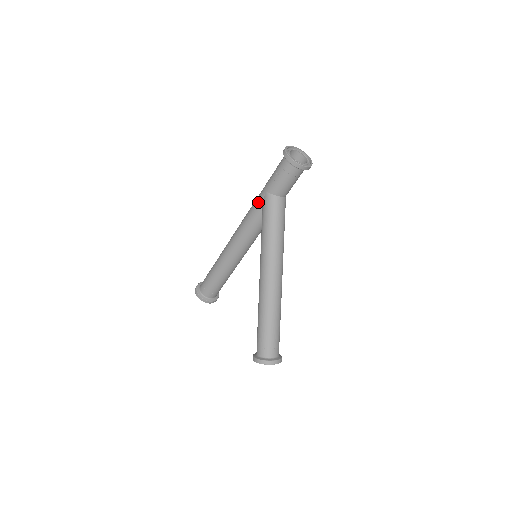
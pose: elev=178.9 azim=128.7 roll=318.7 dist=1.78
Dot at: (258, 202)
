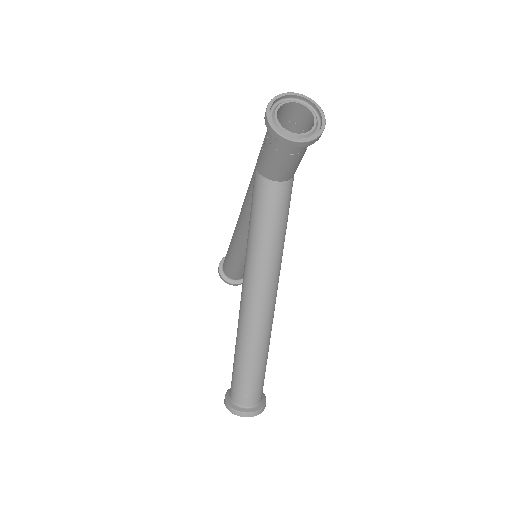
Dot at: (251, 180)
